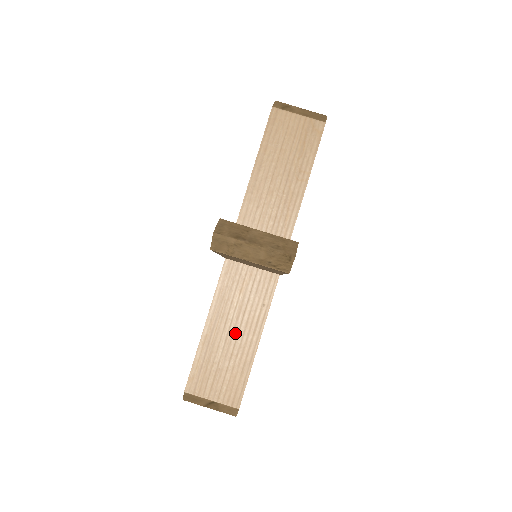
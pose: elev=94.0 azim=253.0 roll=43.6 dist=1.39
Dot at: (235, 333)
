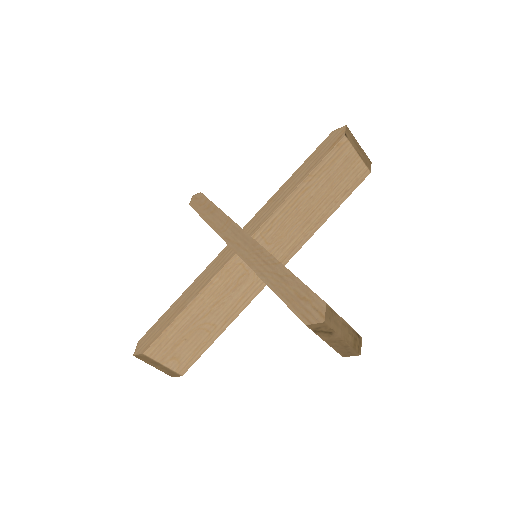
Dot at: occluded
